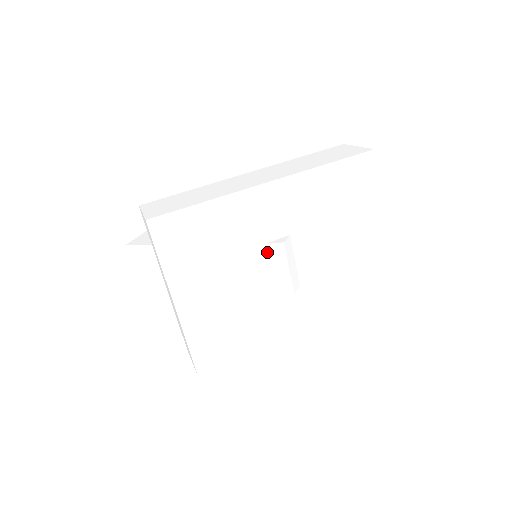
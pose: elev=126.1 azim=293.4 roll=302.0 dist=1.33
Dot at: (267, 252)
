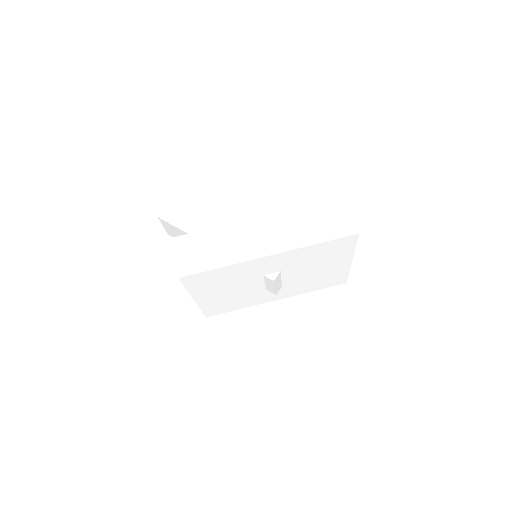
Dot at: (262, 278)
